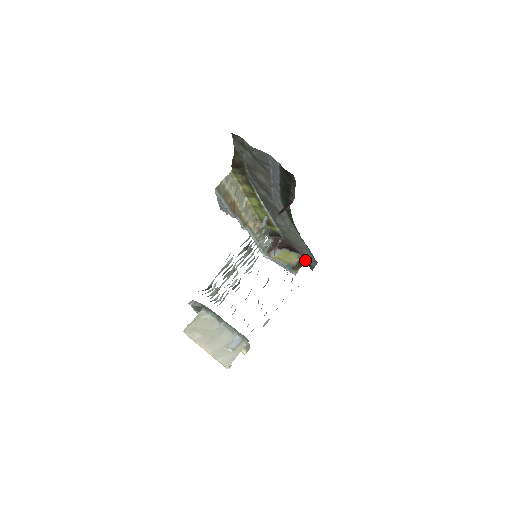
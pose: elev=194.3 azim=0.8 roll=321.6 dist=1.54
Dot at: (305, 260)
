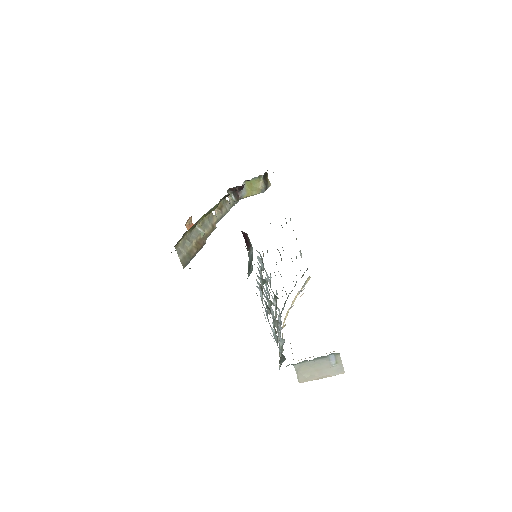
Dot at: occluded
